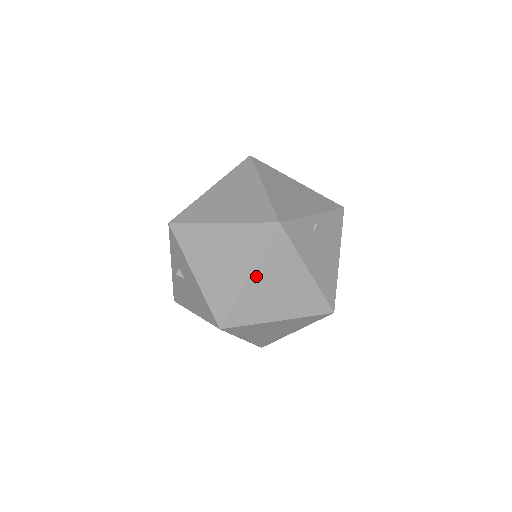
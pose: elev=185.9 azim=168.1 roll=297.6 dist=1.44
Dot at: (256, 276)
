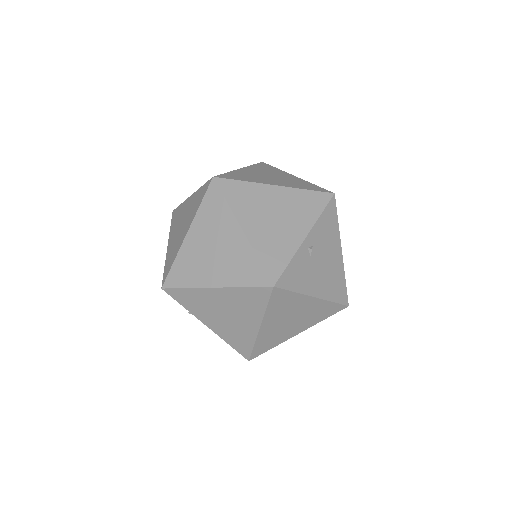
Dot at: (266, 324)
